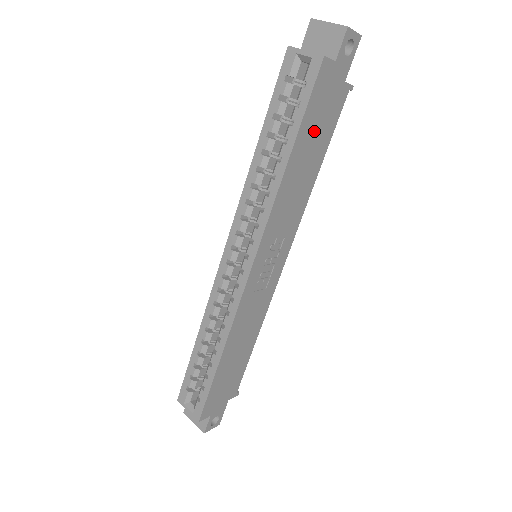
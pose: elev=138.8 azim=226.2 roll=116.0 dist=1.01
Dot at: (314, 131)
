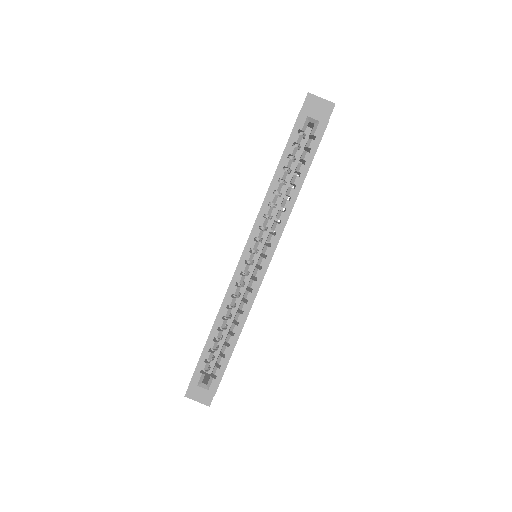
Dot at: occluded
